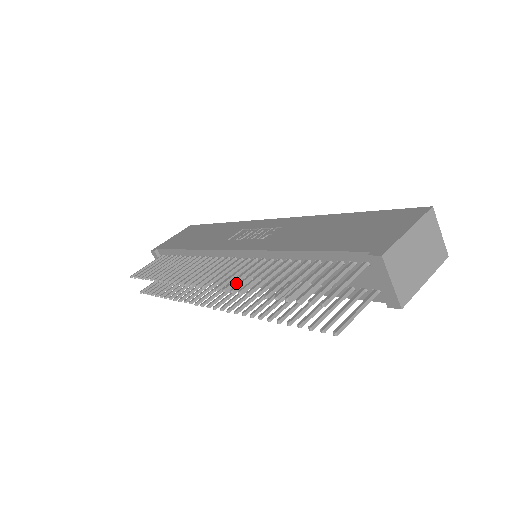
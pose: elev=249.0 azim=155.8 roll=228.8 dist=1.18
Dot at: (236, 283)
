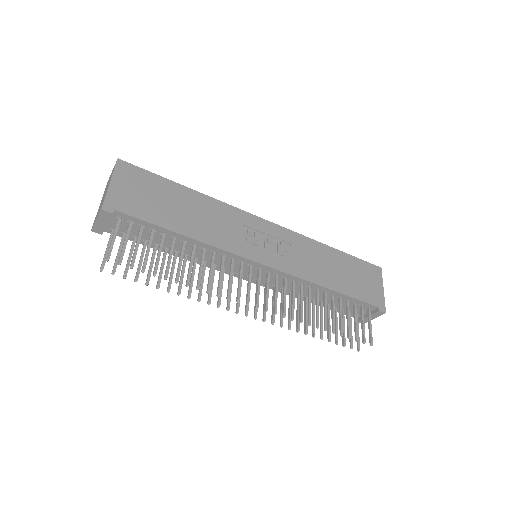
Dot at: (293, 310)
